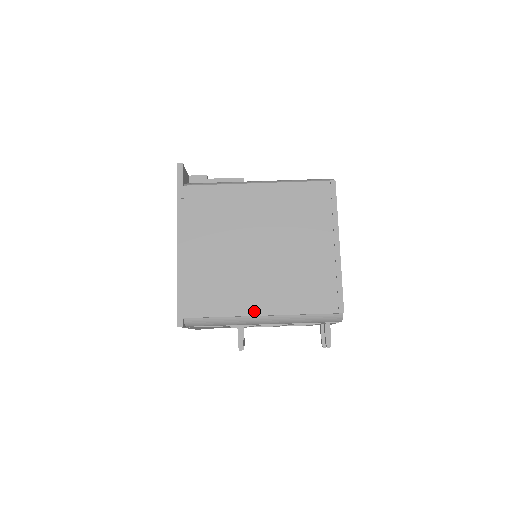
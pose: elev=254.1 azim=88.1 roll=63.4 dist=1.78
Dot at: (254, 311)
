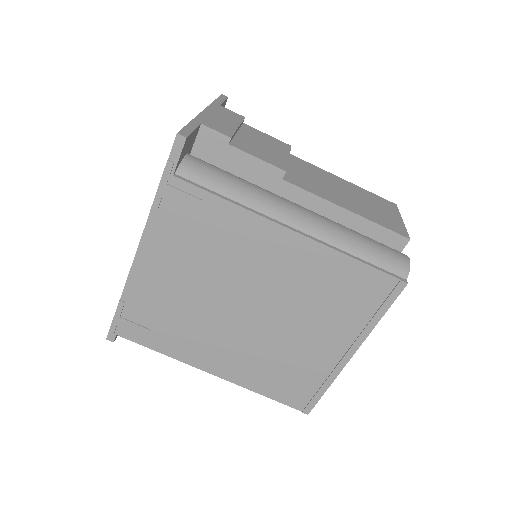
Dot at: (206, 367)
